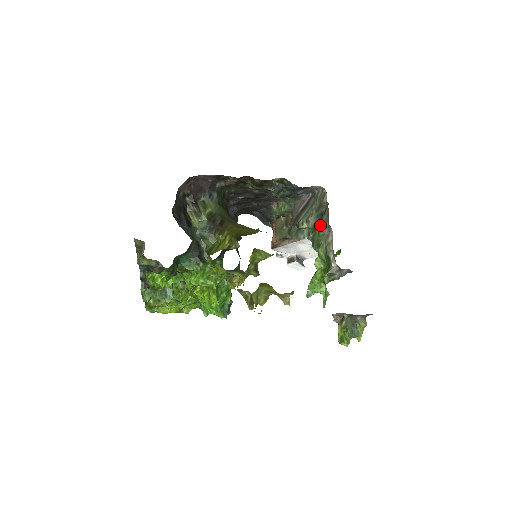
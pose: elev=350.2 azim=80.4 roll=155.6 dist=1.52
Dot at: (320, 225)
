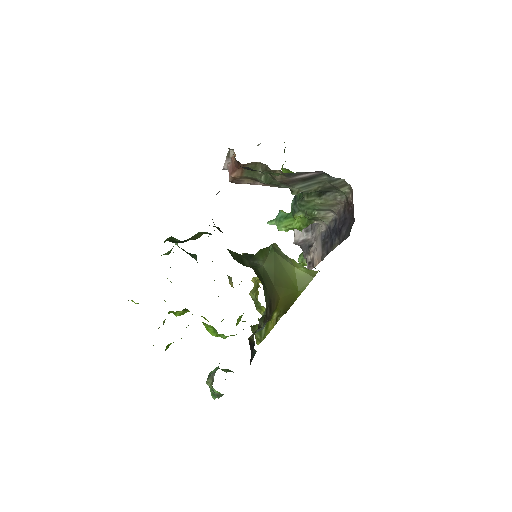
Dot at: (323, 205)
